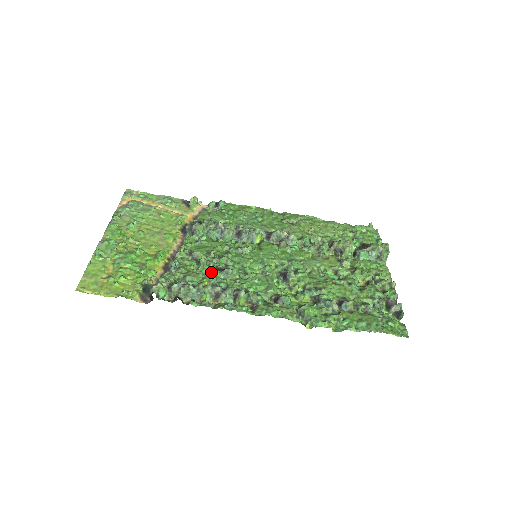
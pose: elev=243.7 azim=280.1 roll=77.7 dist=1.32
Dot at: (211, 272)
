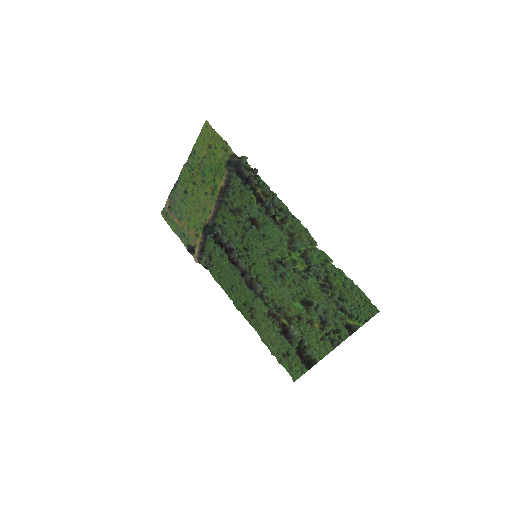
Dot at: (248, 213)
